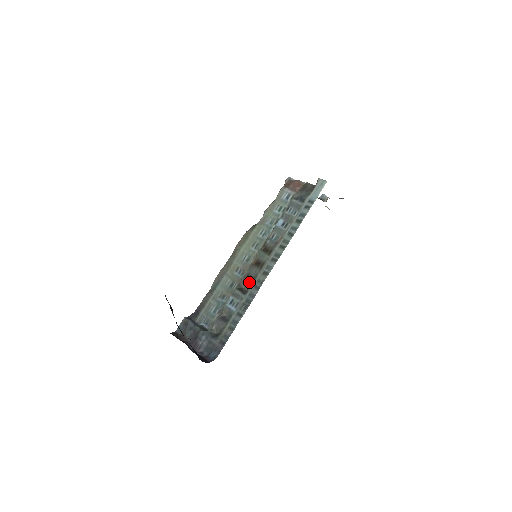
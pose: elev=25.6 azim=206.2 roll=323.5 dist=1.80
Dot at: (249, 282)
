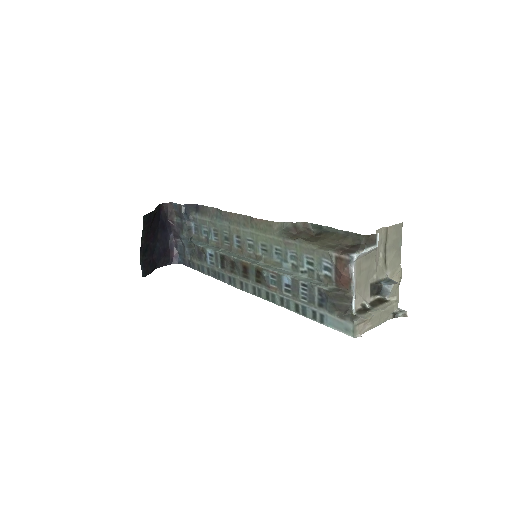
Dot at: (229, 268)
